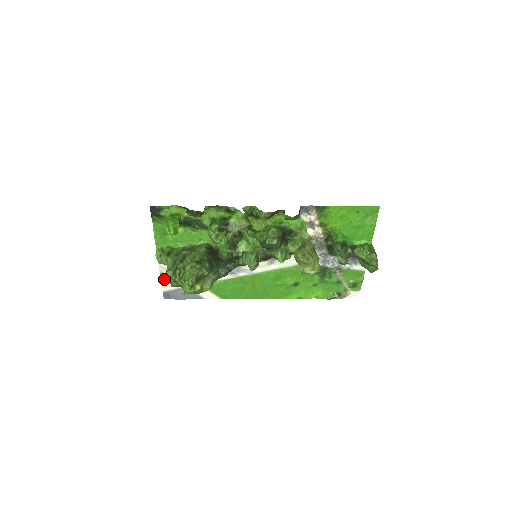
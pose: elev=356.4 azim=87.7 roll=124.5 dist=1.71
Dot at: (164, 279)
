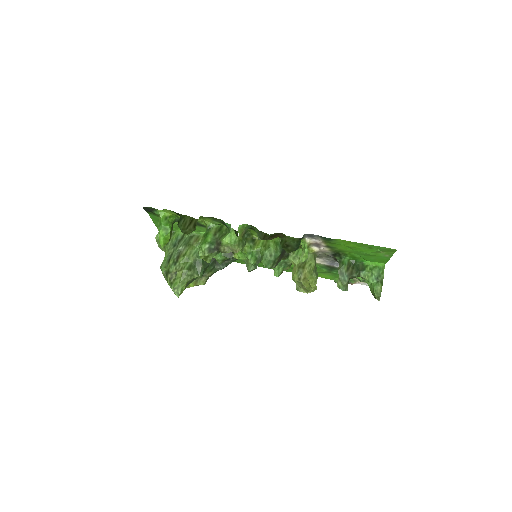
Dot at: occluded
